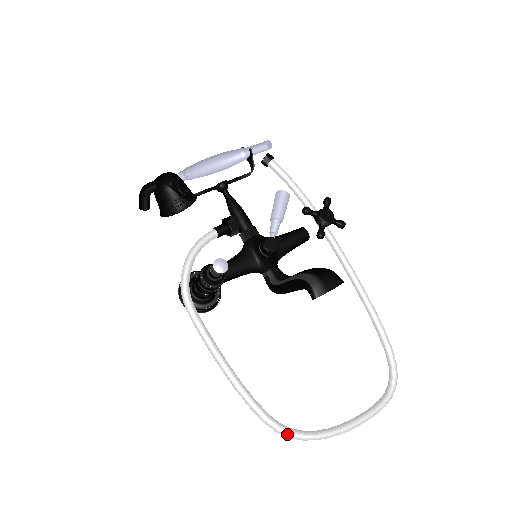
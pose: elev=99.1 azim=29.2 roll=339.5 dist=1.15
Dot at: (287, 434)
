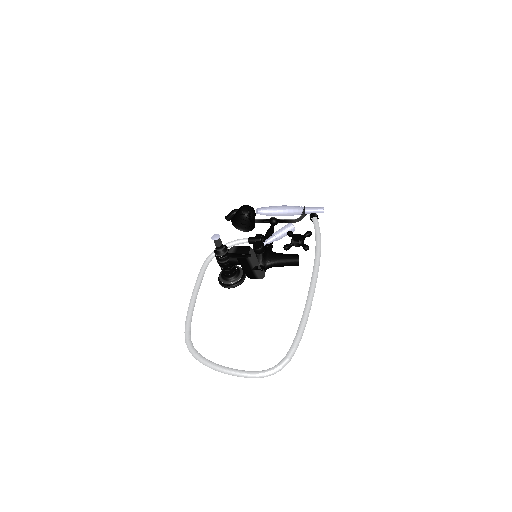
Dot at: (188, 345)
